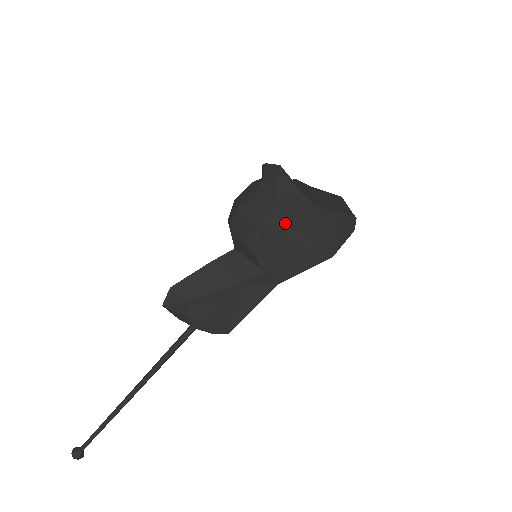
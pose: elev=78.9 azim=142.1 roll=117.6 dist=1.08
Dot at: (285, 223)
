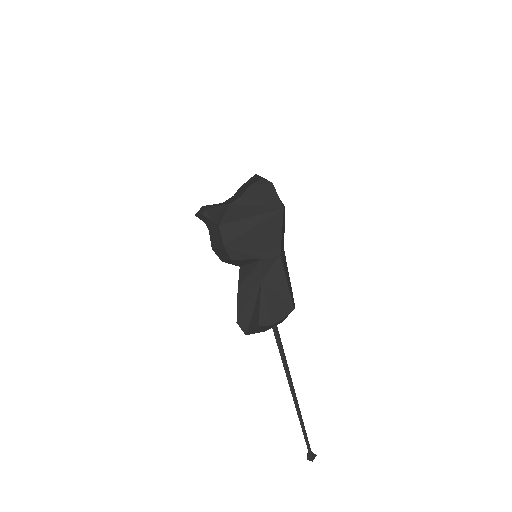
Dot at: (234, 228)
